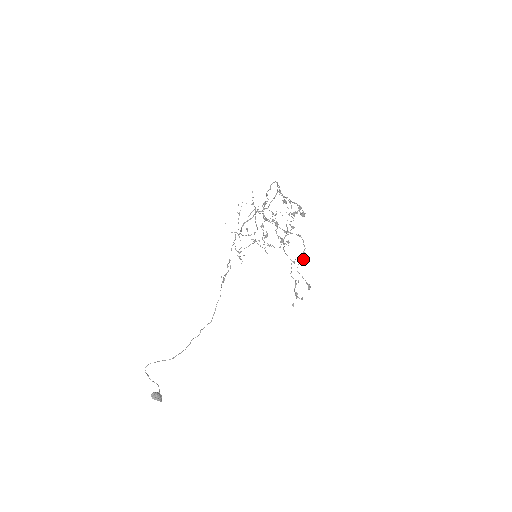
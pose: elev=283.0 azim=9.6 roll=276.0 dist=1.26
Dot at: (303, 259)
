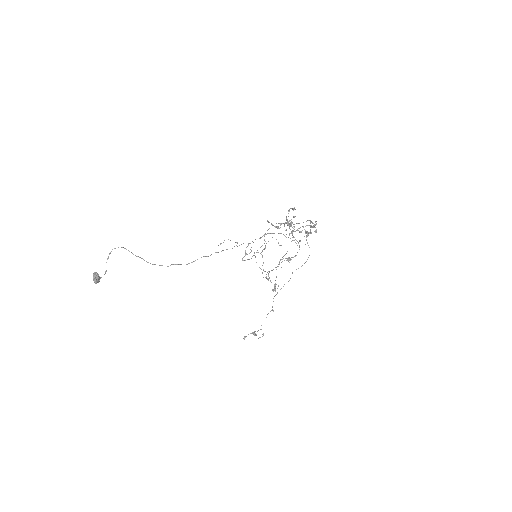
Dot at: (288, 260)
